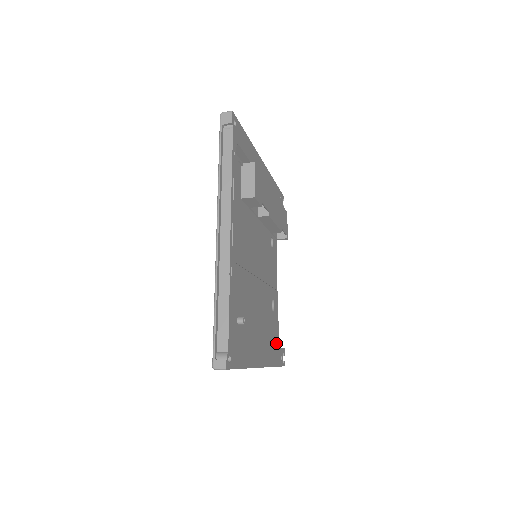
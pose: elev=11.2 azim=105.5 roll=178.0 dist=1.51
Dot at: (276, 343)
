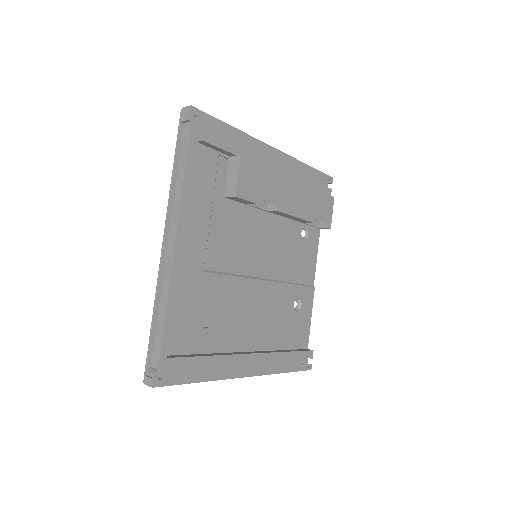
Dot at: (302, 344)
